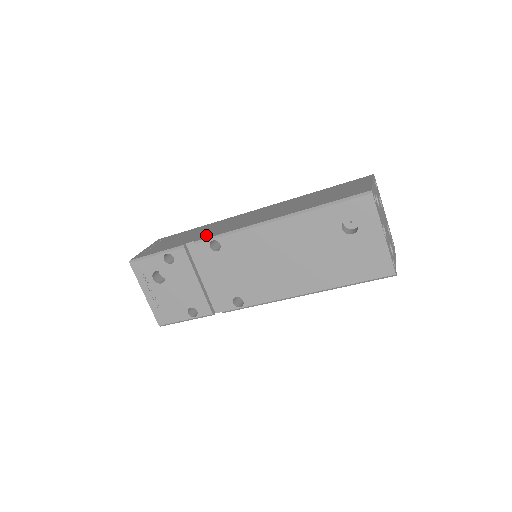
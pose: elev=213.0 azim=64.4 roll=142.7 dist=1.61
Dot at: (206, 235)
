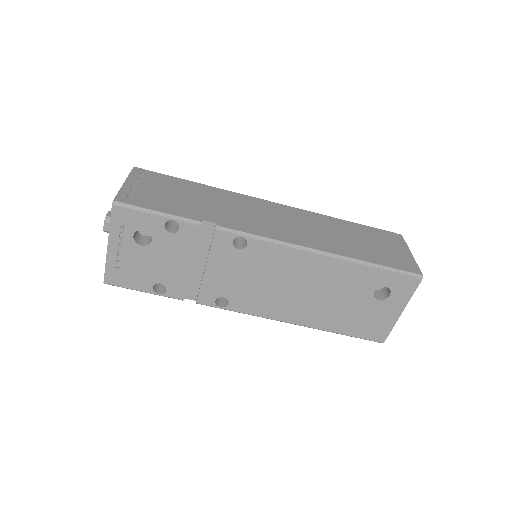
Dot at: (229, 220)
